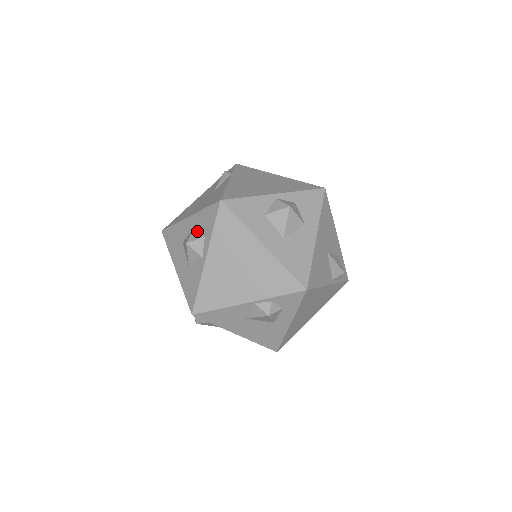
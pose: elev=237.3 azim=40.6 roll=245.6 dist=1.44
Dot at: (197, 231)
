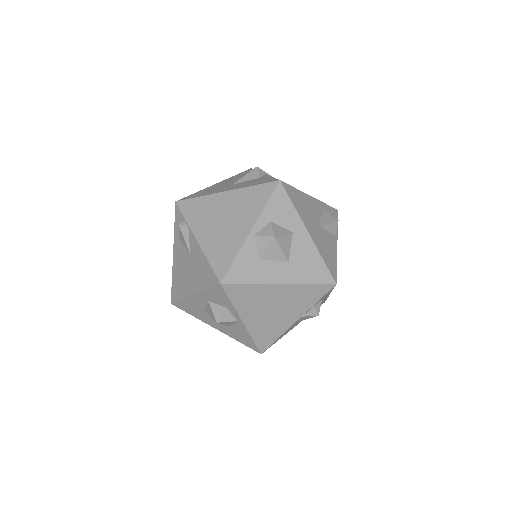
Dot at: (215, 306)
